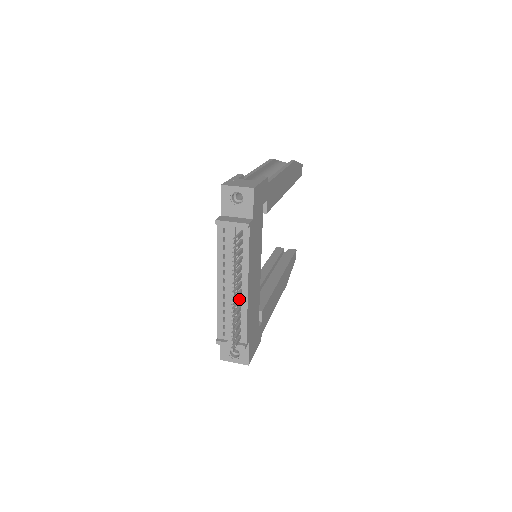
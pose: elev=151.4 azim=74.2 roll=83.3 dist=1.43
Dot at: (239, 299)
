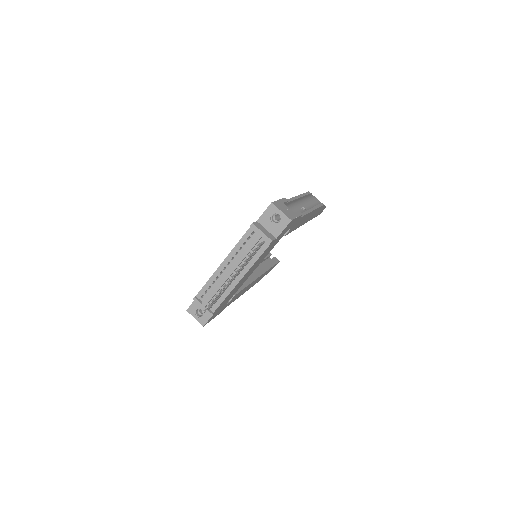
Dot at: (230, 282)
